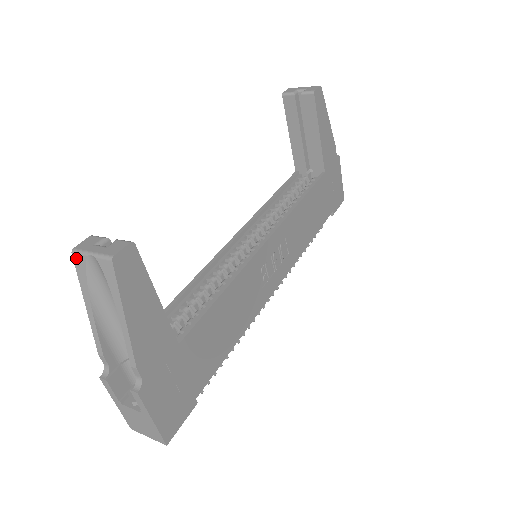
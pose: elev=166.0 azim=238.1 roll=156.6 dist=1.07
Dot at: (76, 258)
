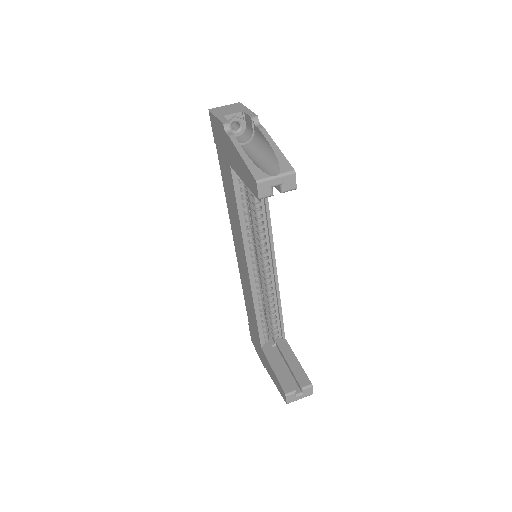
Dot at: (288, 402)
